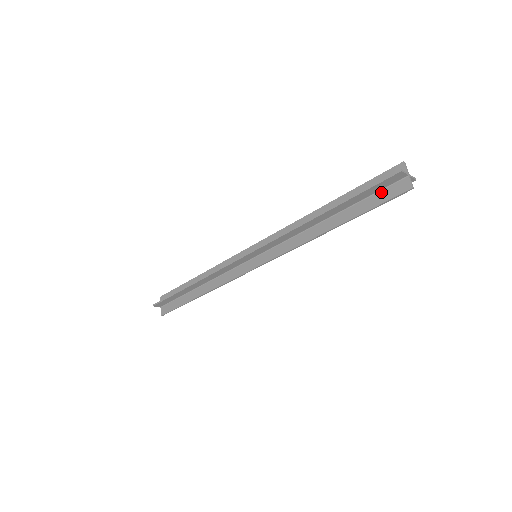
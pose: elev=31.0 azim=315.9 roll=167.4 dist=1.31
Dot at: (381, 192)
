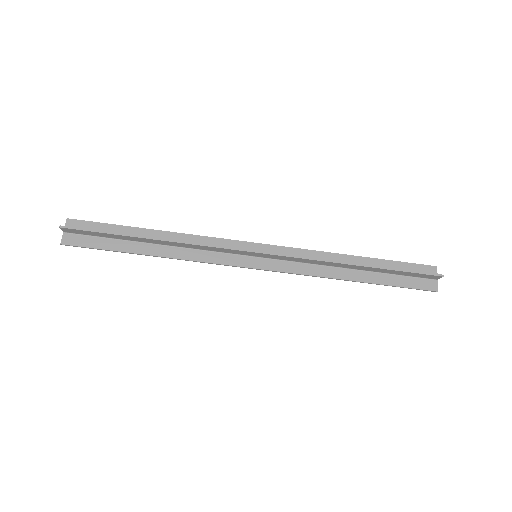
Dot at: (412, 278)
